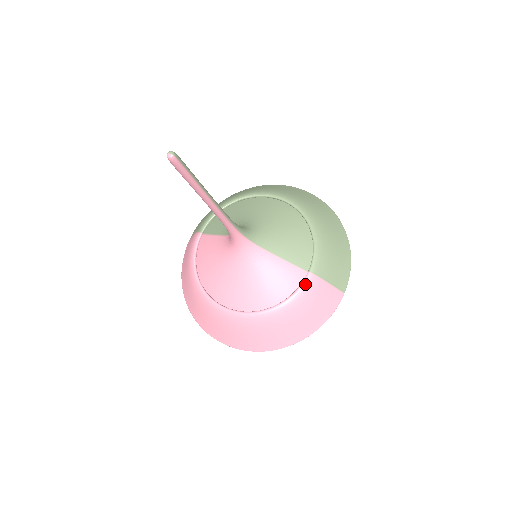
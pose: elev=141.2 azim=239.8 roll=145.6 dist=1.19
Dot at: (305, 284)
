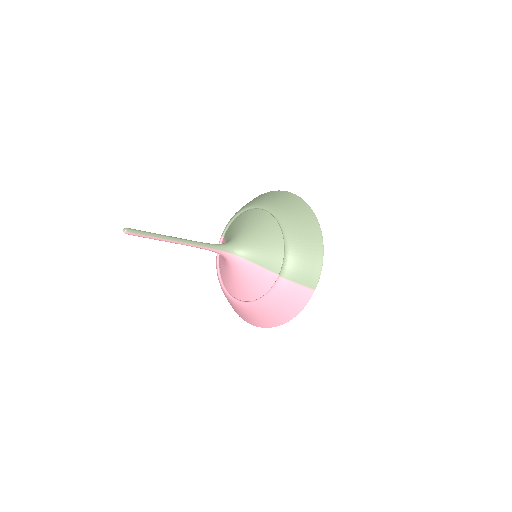
Dot at: (276, 285)
